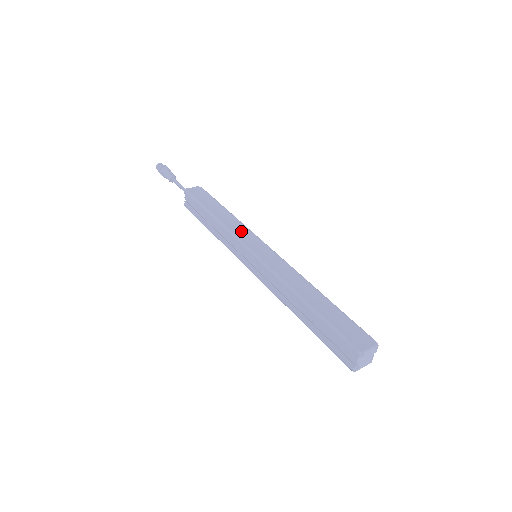
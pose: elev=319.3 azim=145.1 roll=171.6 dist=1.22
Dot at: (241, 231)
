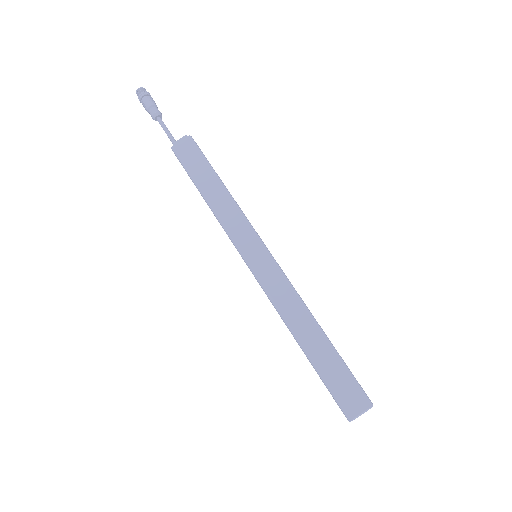
Dot at: (236, 224)
